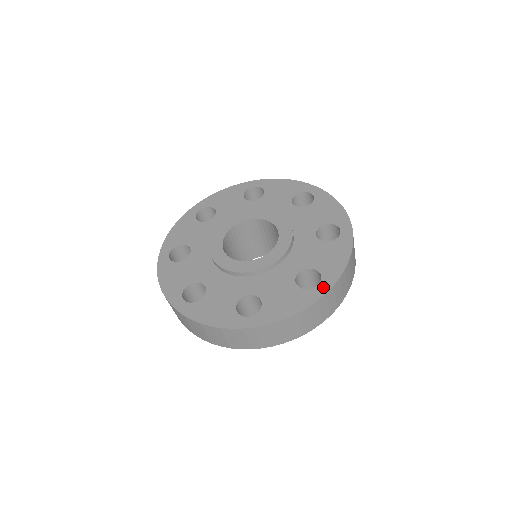
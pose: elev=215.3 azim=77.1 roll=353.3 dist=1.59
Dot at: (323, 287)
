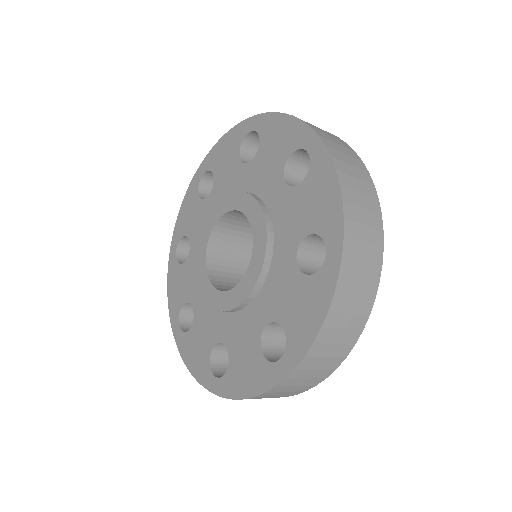
Dot at: (284, 366)
